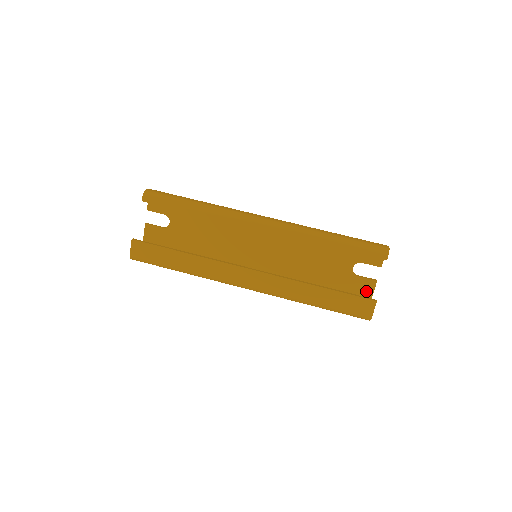
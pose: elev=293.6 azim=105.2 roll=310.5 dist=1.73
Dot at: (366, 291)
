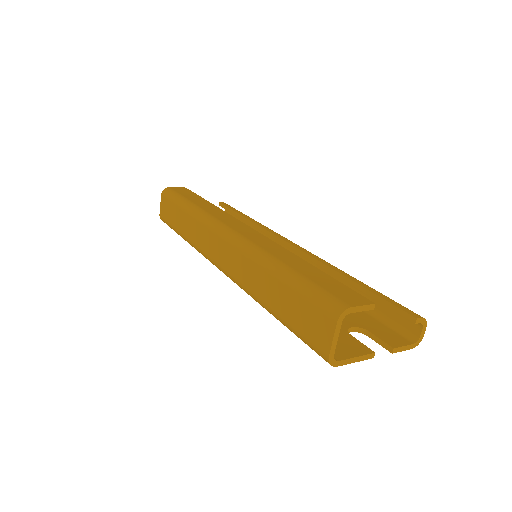
Dot at: (347, 349)
